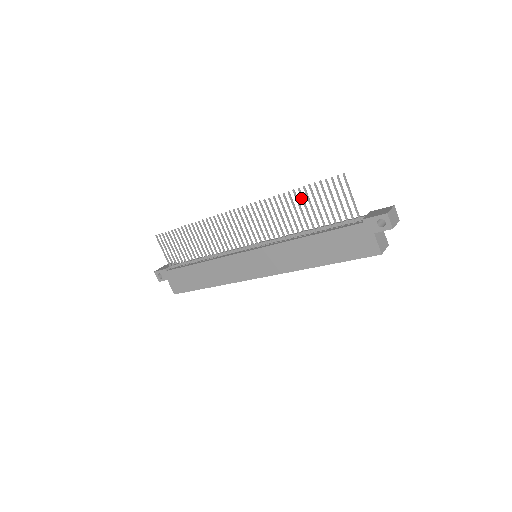
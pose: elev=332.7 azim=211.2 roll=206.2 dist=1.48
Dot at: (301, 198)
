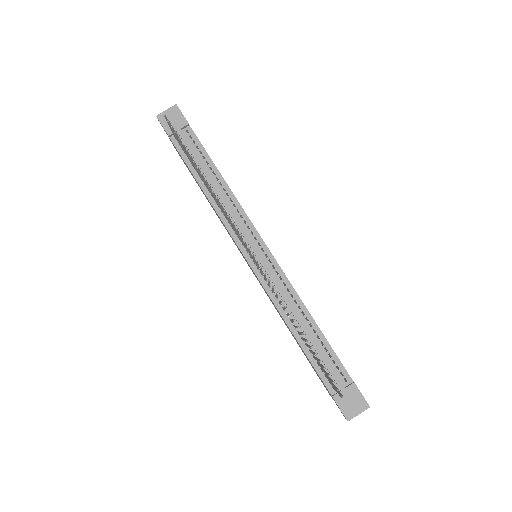
Dot at: (305, 340)
